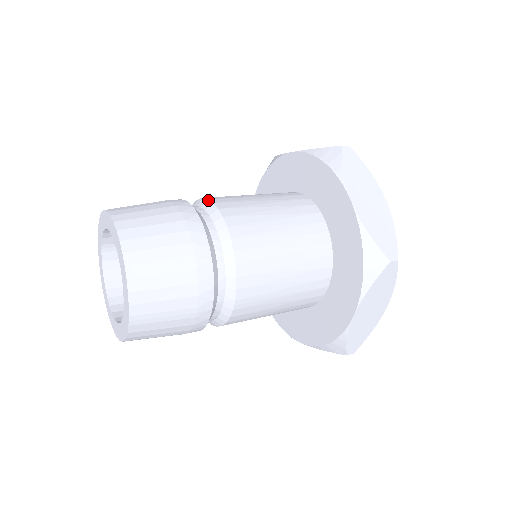
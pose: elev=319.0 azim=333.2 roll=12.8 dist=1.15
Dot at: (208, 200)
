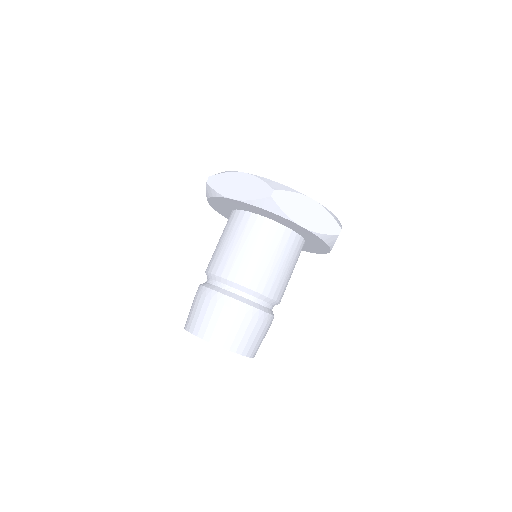
Dot at: (228, 280)
